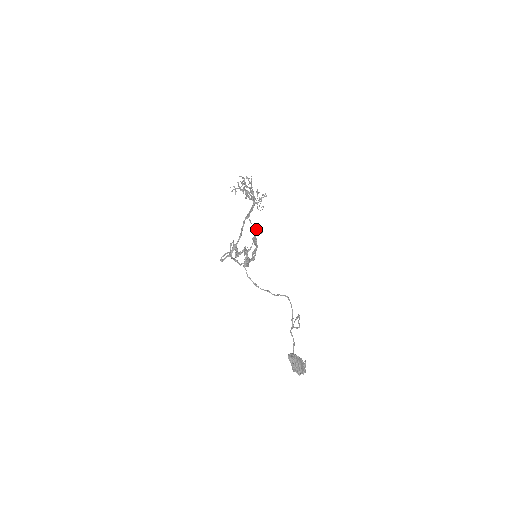
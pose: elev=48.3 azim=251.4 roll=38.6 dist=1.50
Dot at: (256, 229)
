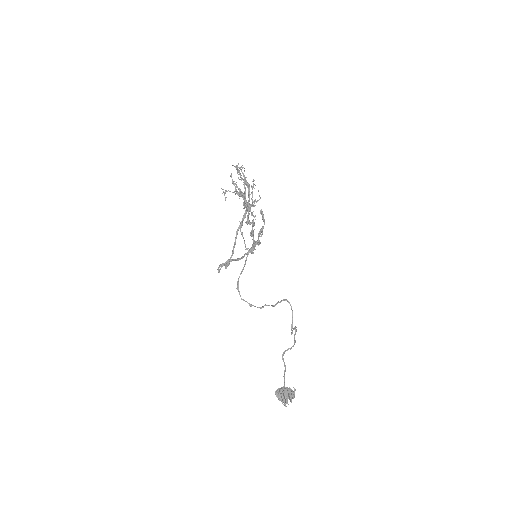
Dot at: (247, 248)
